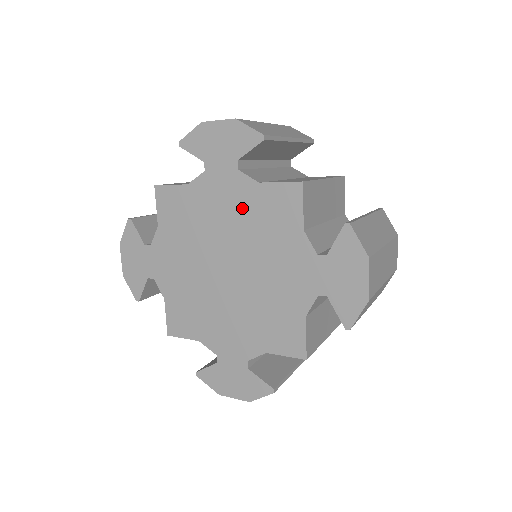
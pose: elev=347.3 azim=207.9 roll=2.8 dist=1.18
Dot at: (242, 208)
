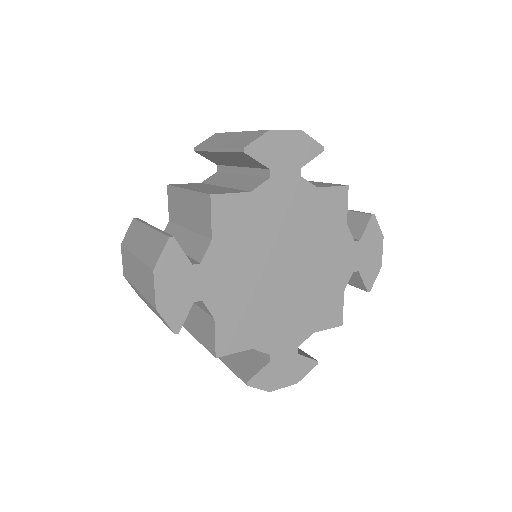
Dot at: (302, 211)
